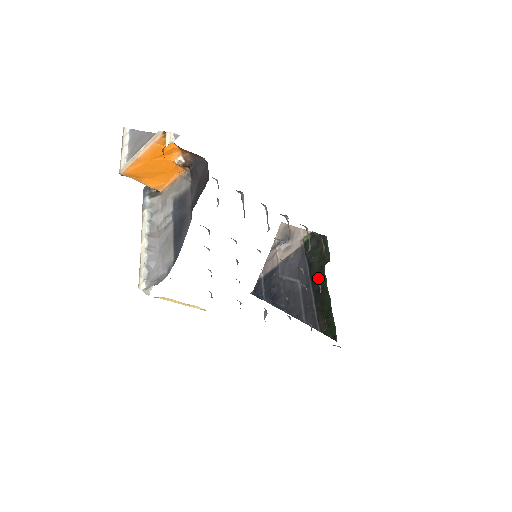
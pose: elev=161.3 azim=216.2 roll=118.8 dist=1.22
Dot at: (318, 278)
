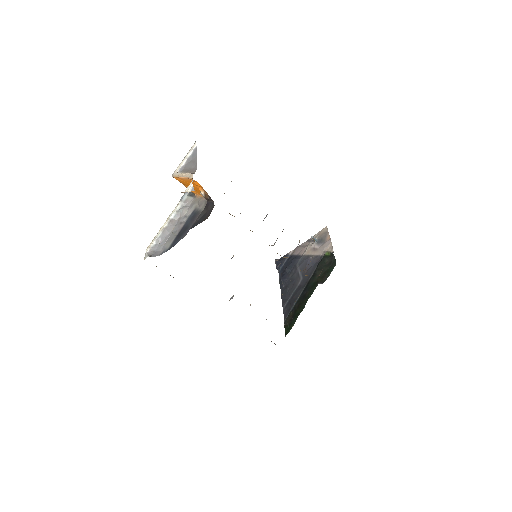
Dot at: (310, 288)
